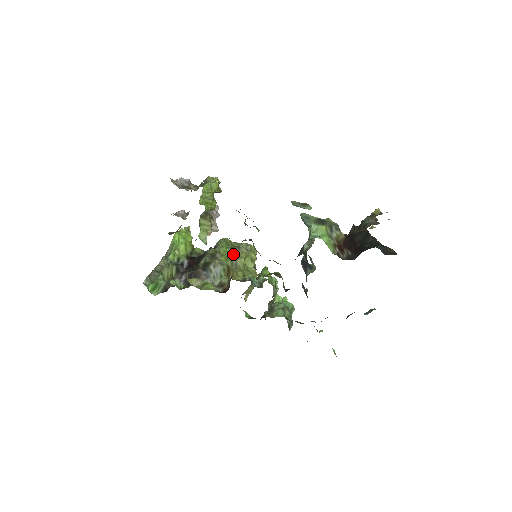
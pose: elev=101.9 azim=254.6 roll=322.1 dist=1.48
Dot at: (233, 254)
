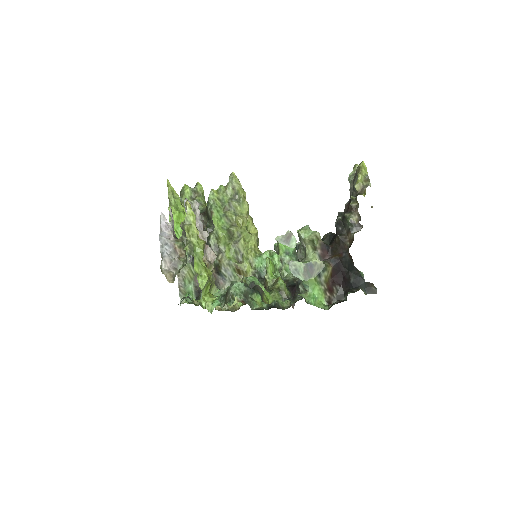
Dot at: (230, 230)
